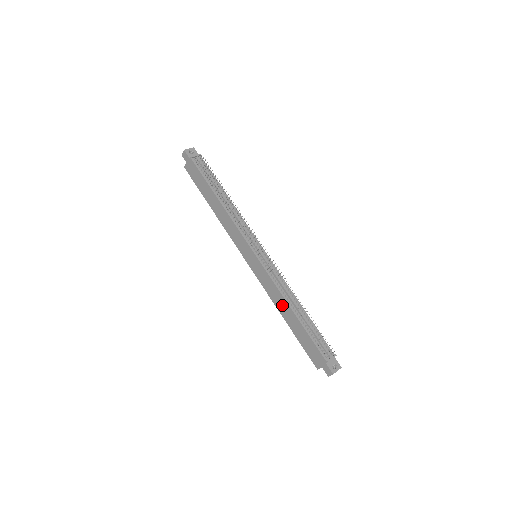
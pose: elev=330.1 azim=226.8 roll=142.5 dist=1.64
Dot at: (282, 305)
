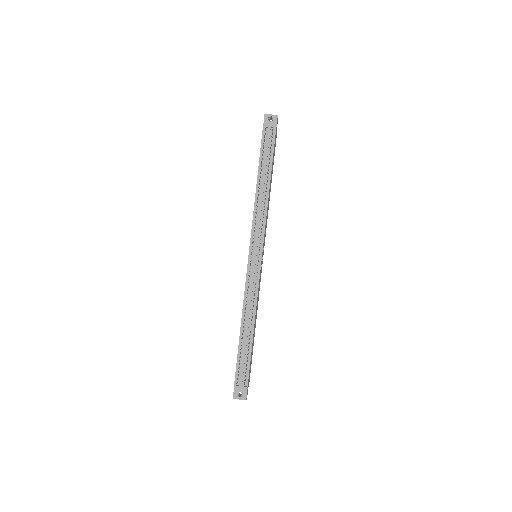
Dot at: occluded
